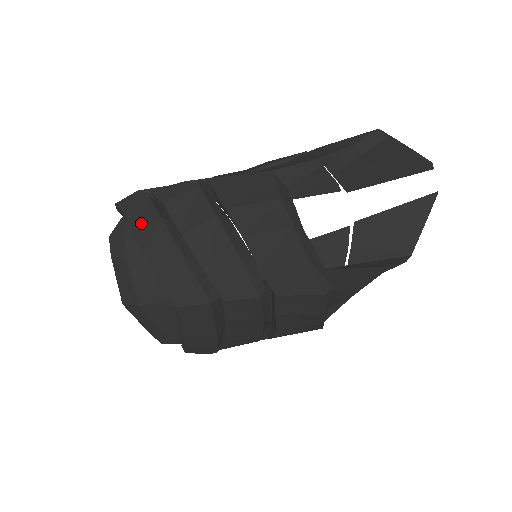
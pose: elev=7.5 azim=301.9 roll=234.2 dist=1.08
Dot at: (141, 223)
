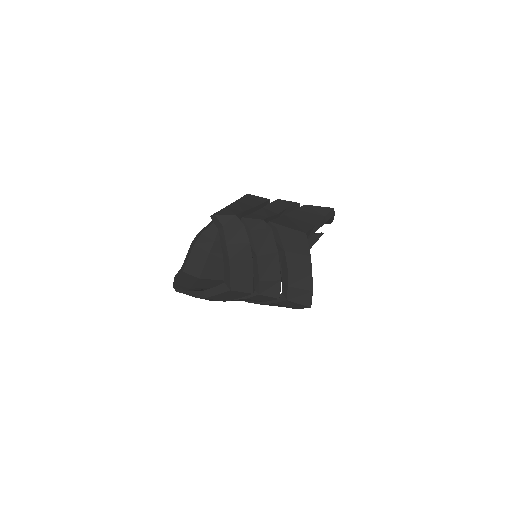
Dot at: (234, 239)
